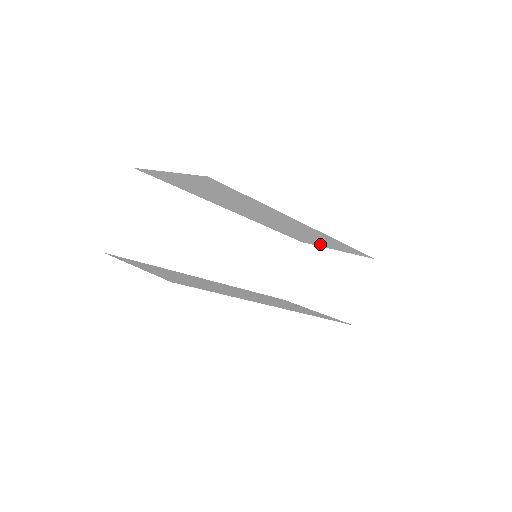
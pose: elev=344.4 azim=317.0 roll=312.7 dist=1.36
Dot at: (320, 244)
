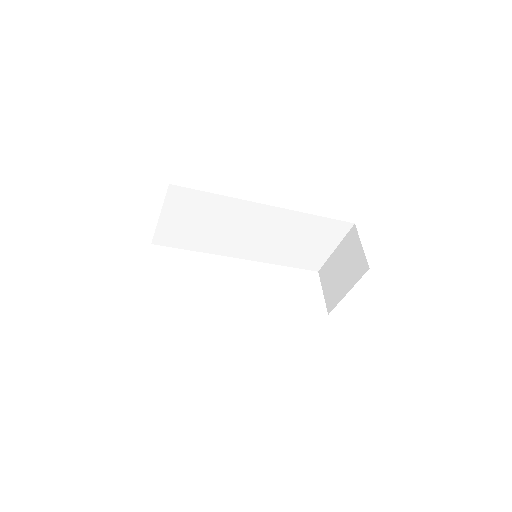
Dot at: (320, 251)
